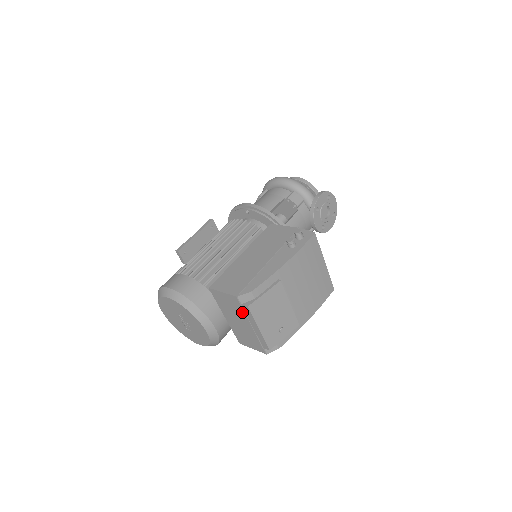
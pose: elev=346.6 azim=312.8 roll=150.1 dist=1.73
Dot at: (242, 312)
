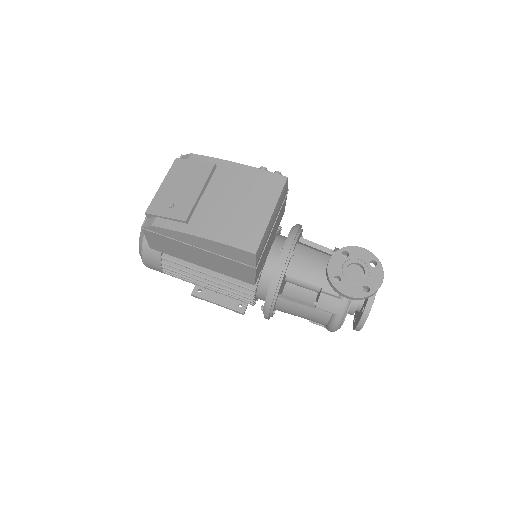
Dot at: occluded
